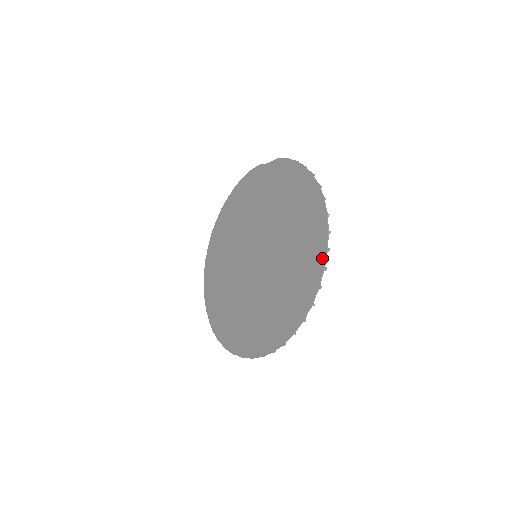
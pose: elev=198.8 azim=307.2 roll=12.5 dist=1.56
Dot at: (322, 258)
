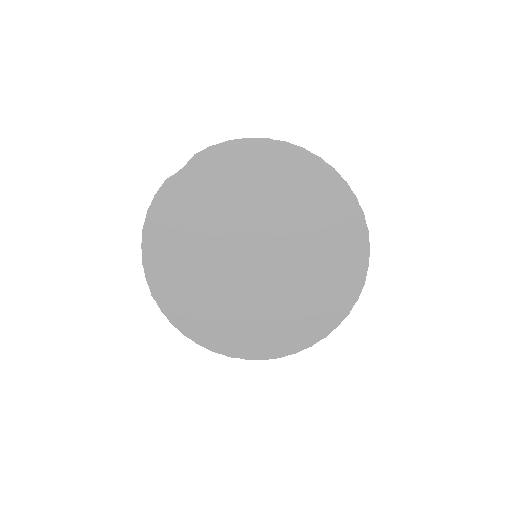
Dot at: (348, 192)
